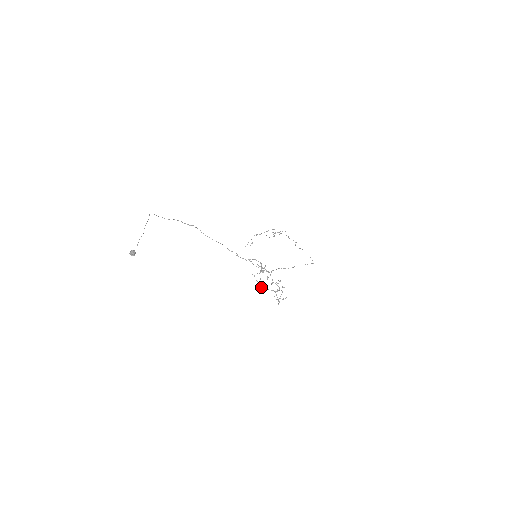
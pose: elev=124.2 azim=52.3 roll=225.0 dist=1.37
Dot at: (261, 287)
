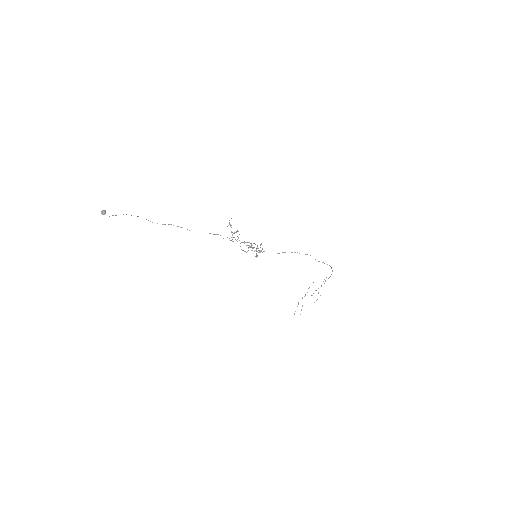
Dot at: (233, 241)
